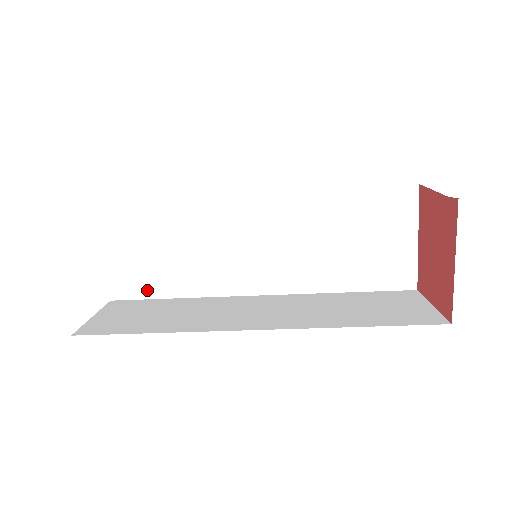
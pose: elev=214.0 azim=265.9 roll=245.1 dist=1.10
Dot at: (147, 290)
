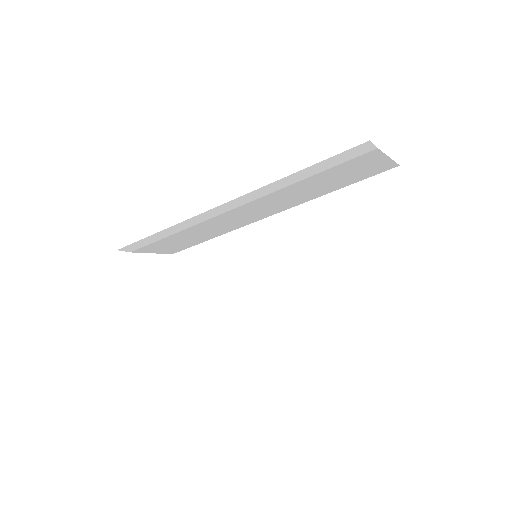
Dot at: (205, 317)
